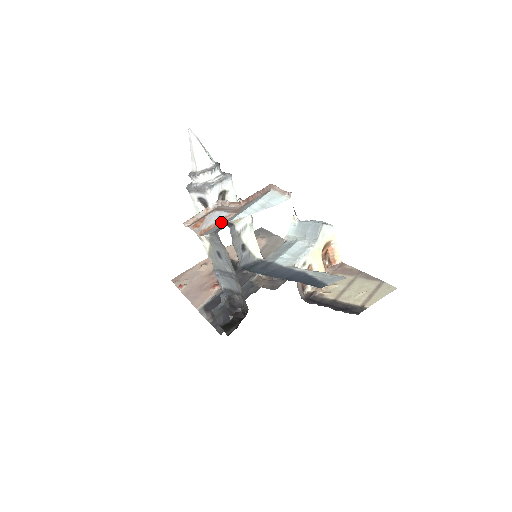
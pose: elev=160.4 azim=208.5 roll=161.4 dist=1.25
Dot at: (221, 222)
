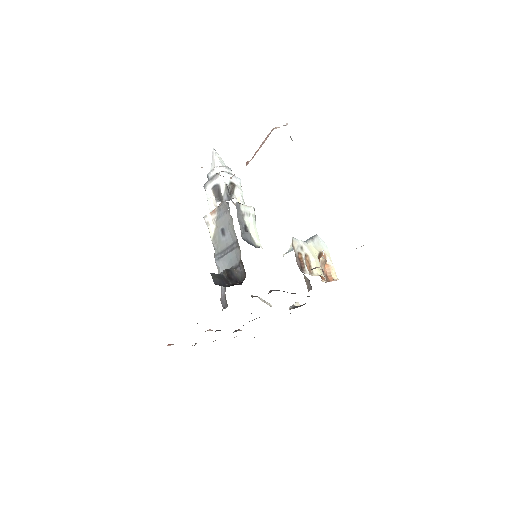
Dot at: occluded
